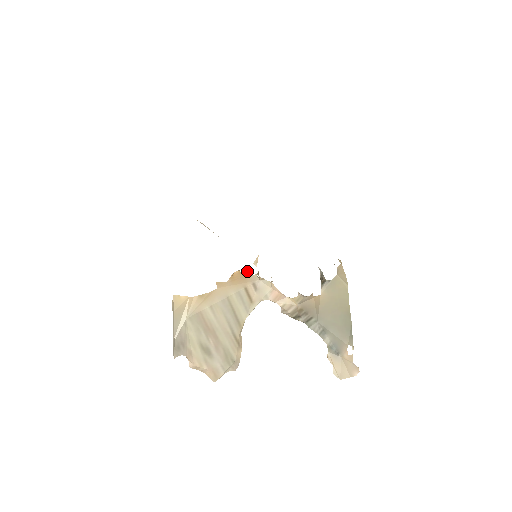
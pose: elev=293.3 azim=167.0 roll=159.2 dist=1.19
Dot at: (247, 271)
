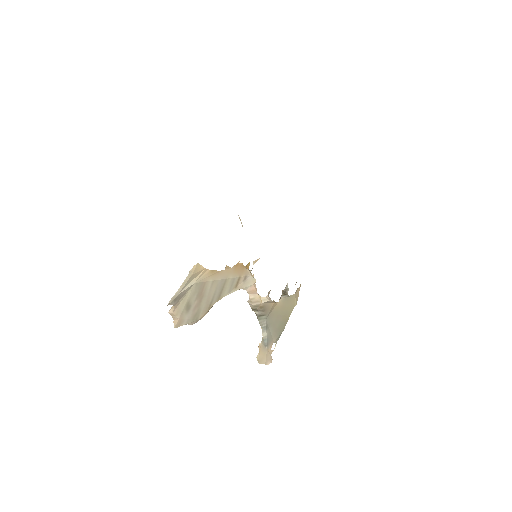
Dot at: (247, 266)
